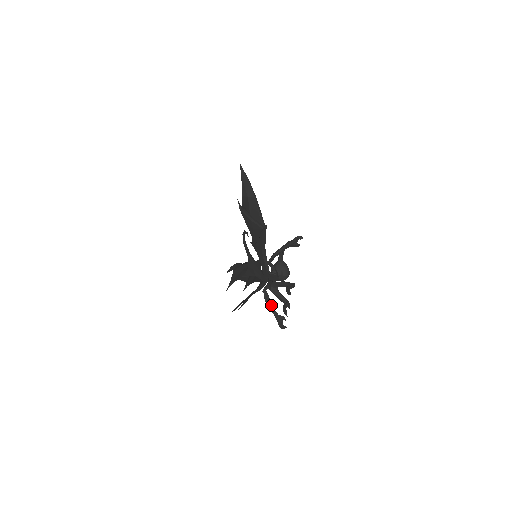
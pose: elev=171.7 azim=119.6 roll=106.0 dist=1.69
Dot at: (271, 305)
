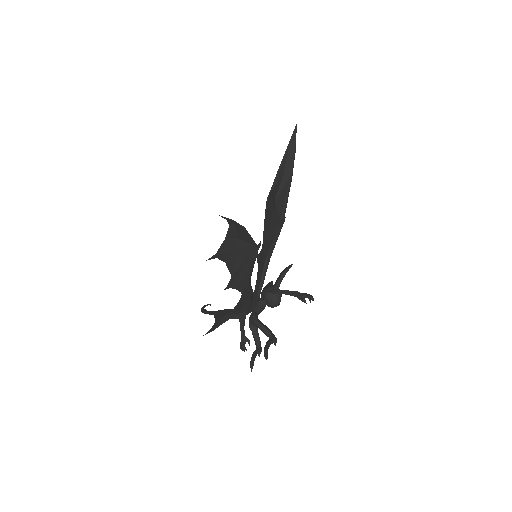
Dot at: (243, 325)
